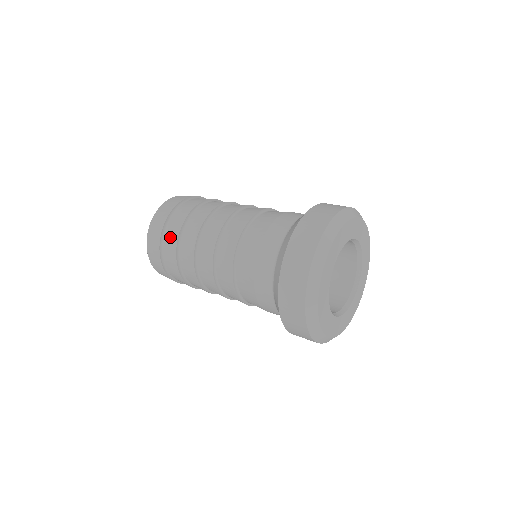
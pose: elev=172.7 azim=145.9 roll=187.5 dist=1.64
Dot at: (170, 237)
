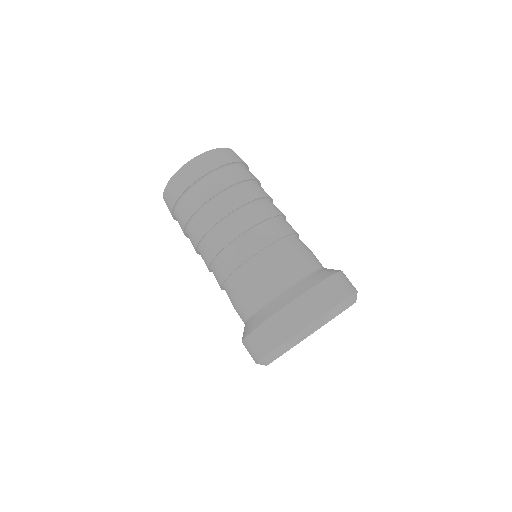
Dot at: (192, 200)
